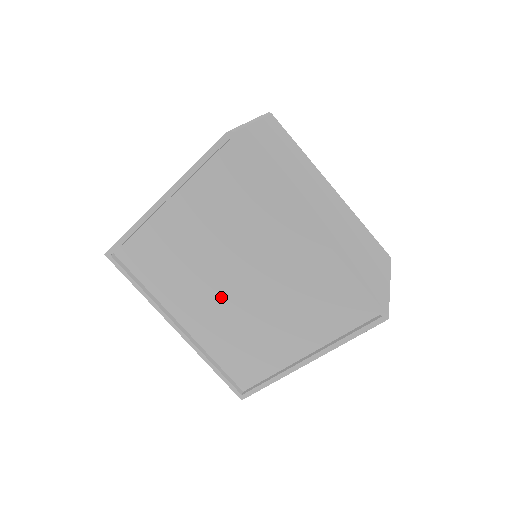
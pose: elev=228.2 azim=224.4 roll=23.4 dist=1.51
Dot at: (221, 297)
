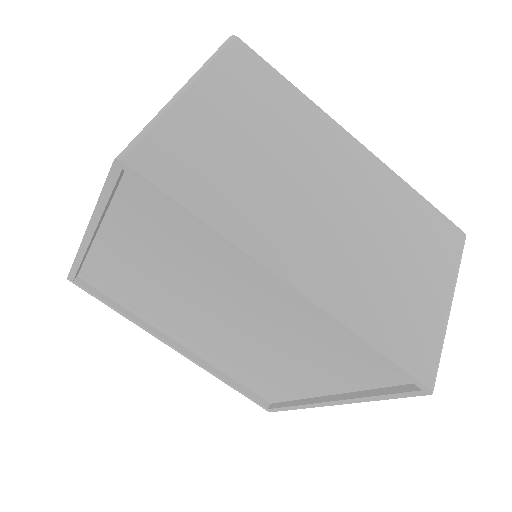
Dot at: (209, 330)
